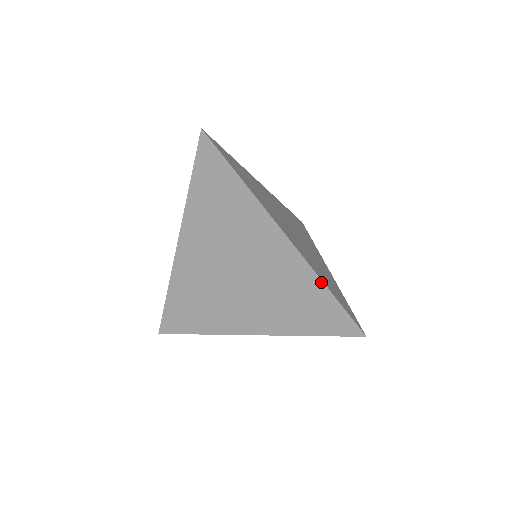
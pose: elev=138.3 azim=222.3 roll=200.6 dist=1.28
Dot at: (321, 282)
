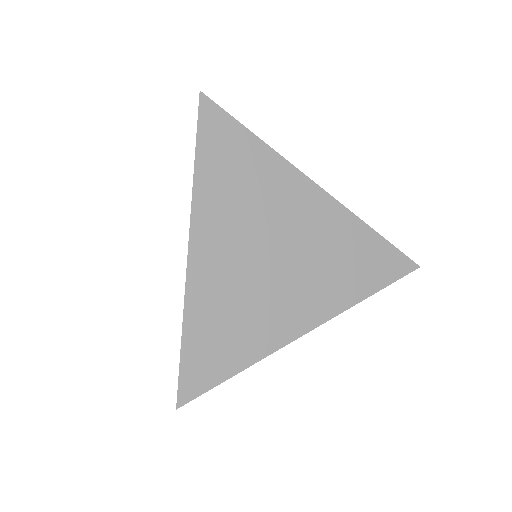
Dot at: (368, 227)
